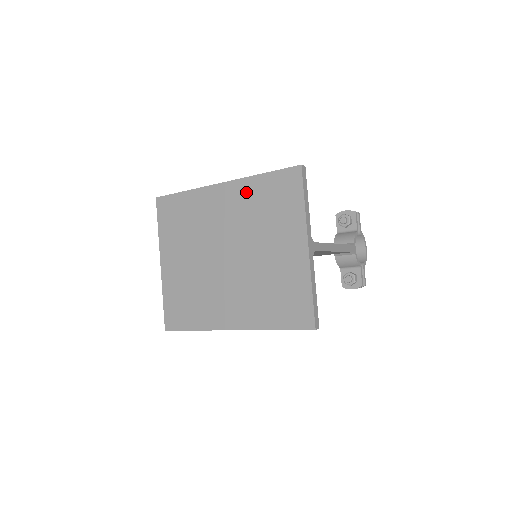
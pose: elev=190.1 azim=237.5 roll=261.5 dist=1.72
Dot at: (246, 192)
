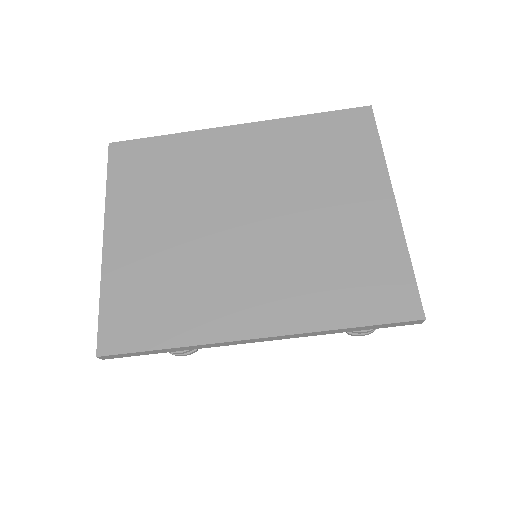
Dot at: (283, 135)
